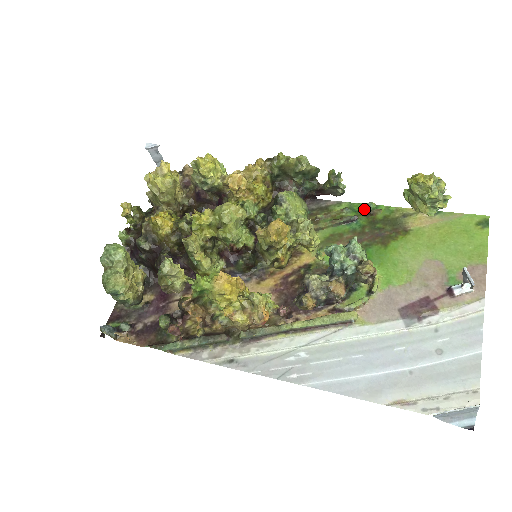
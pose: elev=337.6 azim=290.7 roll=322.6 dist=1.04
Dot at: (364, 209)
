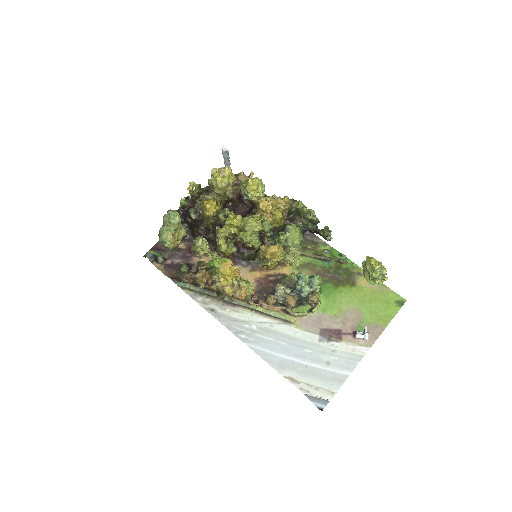
Dot at: (338, 256)
